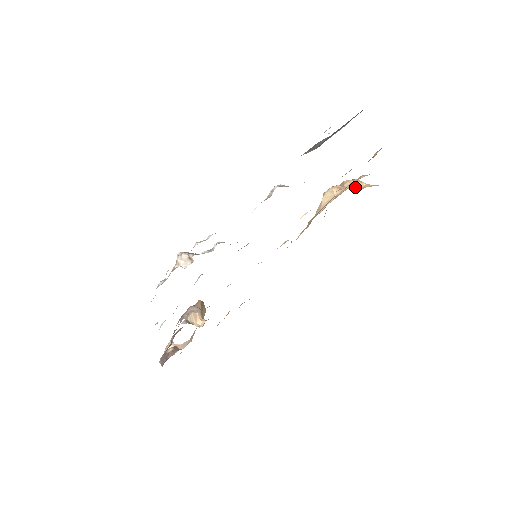
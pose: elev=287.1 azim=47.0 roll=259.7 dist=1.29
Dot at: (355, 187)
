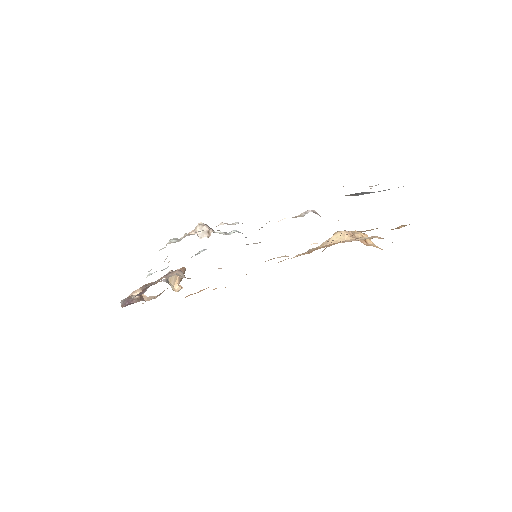
Dot at: (363, 241)
